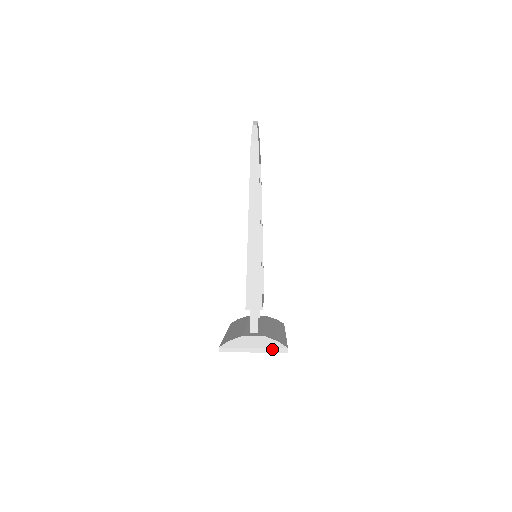
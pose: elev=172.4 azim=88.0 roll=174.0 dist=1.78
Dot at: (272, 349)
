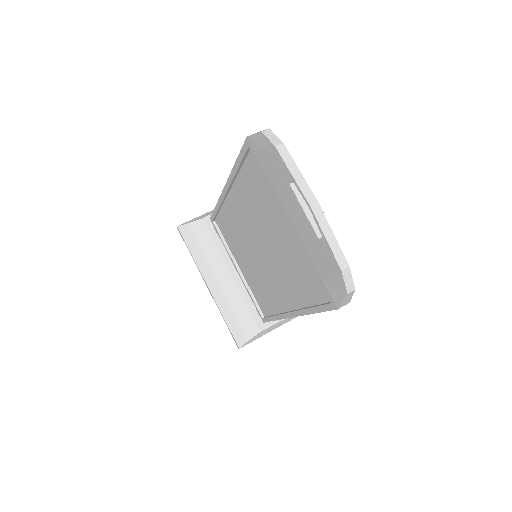
Dot at: occluded
